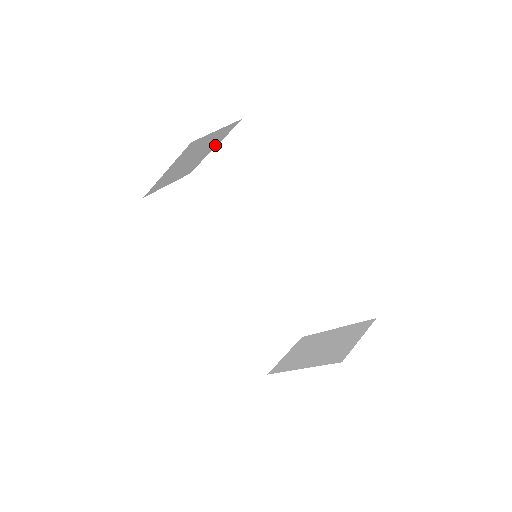
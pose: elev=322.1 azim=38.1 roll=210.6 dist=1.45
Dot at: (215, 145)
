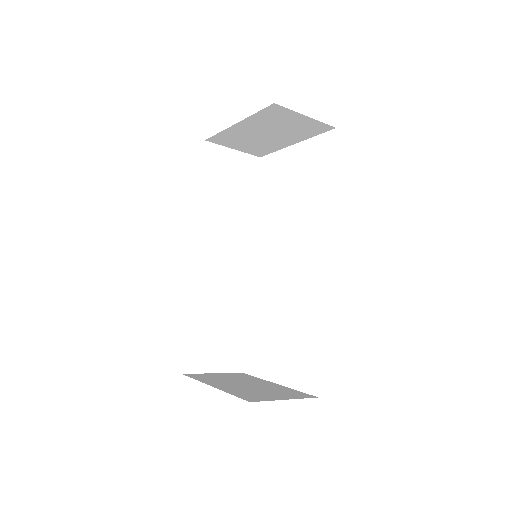
Dot at: (297, 140)
